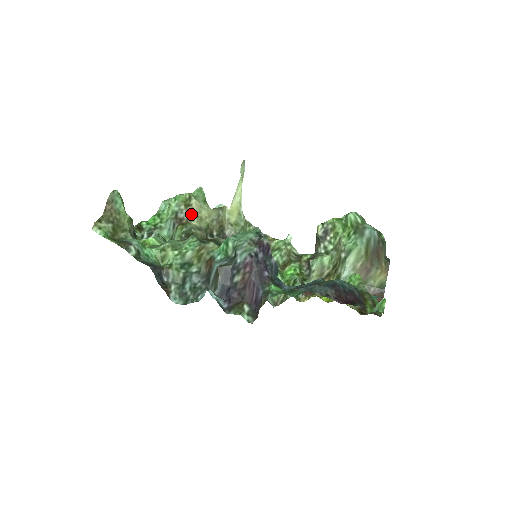
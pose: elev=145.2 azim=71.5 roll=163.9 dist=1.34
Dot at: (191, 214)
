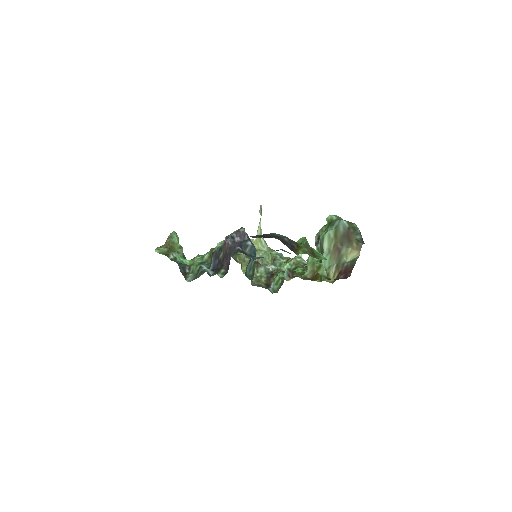
Dot at: occluded
